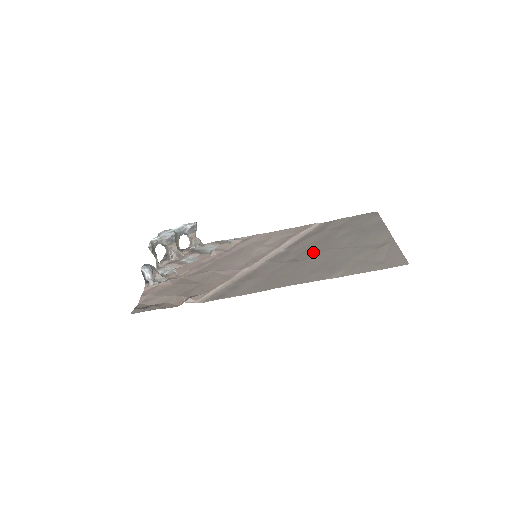
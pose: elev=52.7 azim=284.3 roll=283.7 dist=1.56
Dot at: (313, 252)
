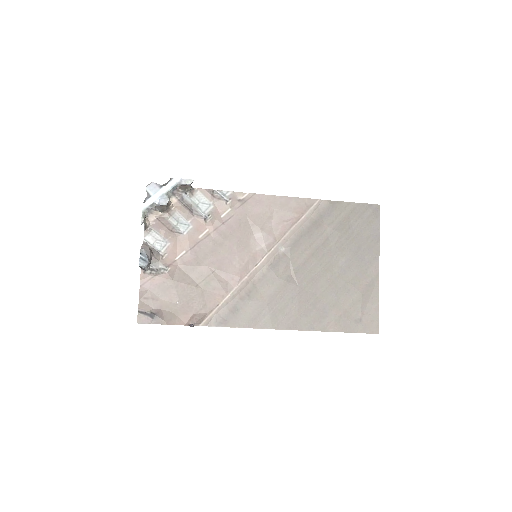
Dot at: (310, 272)
